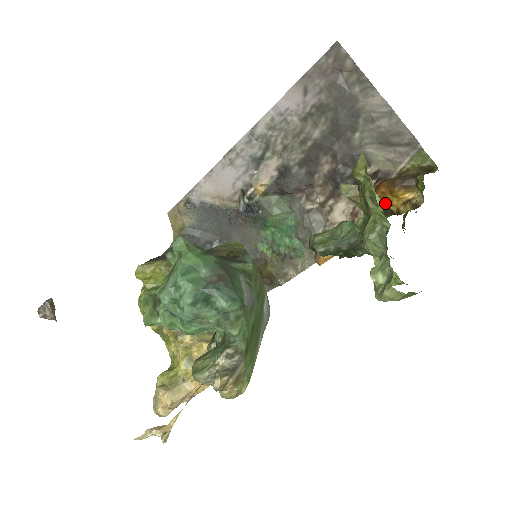
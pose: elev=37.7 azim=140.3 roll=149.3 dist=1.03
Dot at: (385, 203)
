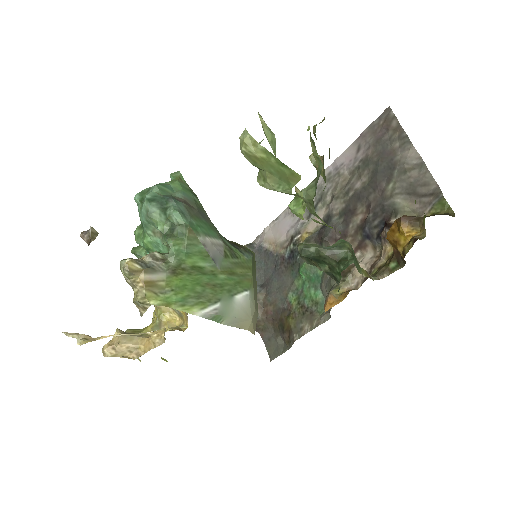
Dot at: (396, 246)
